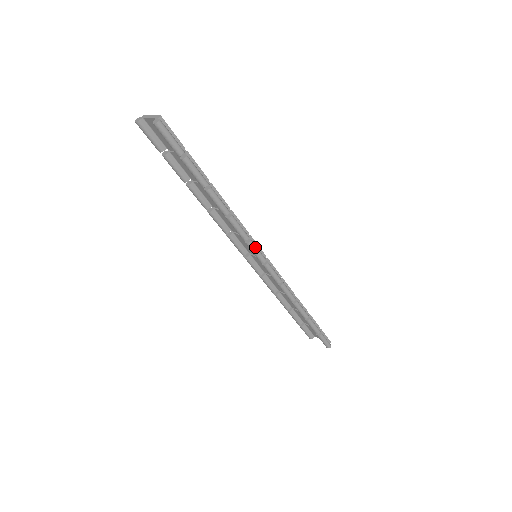
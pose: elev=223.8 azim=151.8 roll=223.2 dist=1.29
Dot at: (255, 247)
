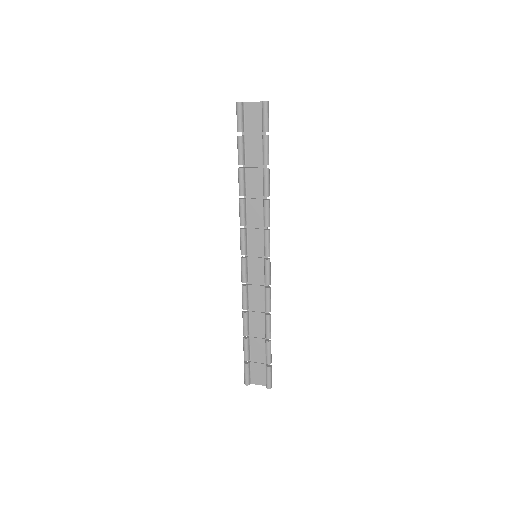
Dot at: occluded
